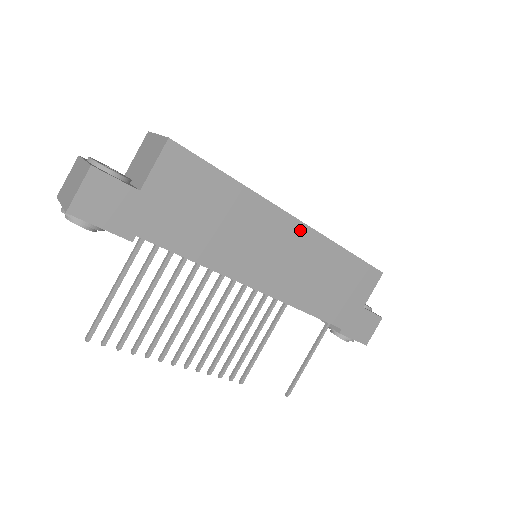
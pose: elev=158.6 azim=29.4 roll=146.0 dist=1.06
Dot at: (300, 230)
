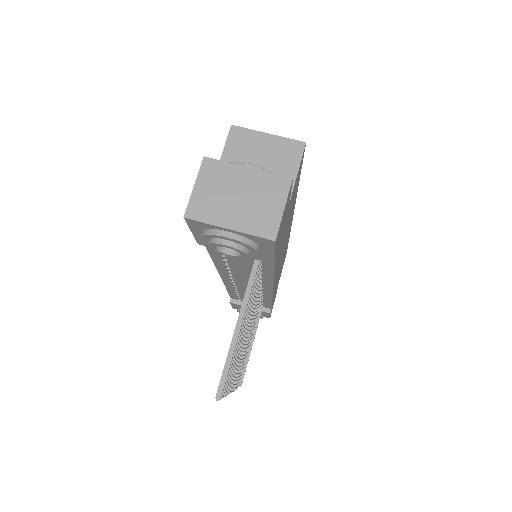
Dot at: occluded
